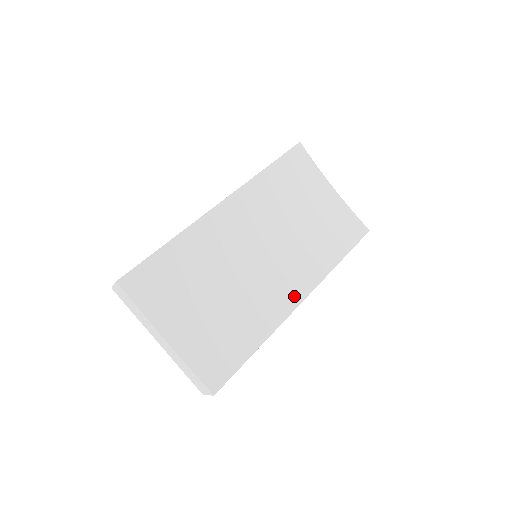
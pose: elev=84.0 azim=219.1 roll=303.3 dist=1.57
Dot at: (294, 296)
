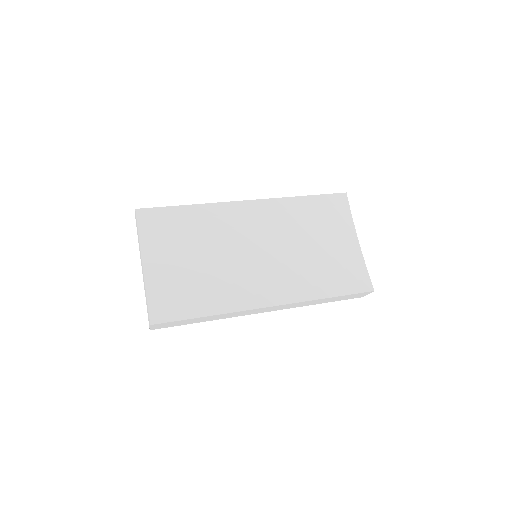
Dot at: (266, 298)
